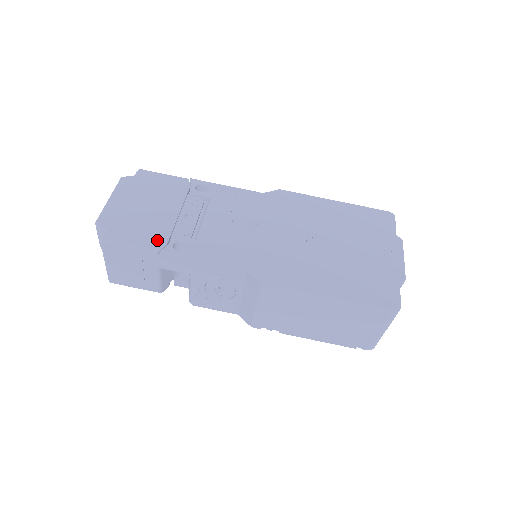
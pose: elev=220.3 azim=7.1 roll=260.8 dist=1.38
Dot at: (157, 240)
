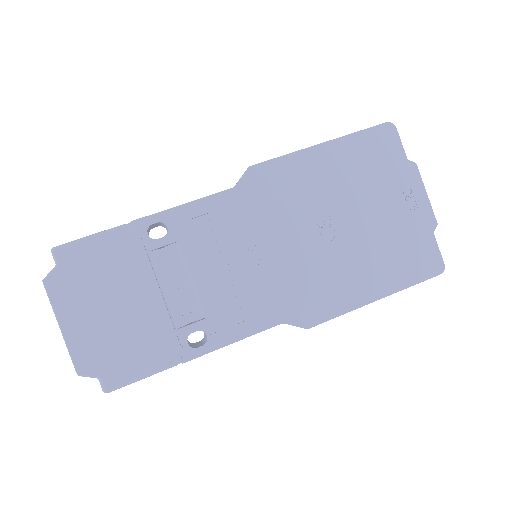
Dot at: (167, 350)
